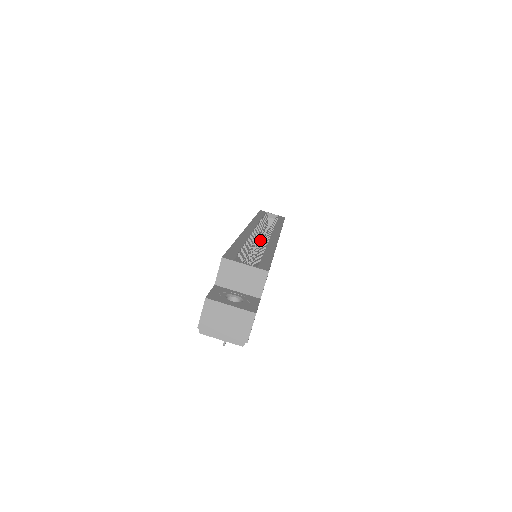
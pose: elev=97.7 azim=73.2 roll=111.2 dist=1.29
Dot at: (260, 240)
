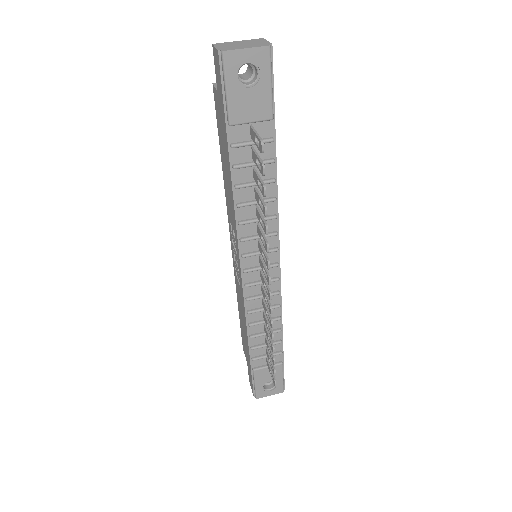
Dot at: occluded
